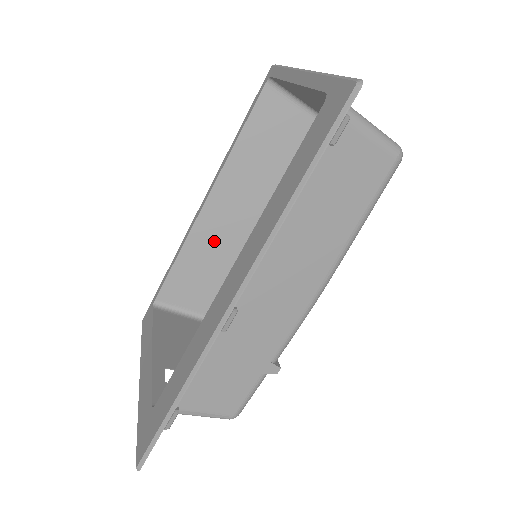
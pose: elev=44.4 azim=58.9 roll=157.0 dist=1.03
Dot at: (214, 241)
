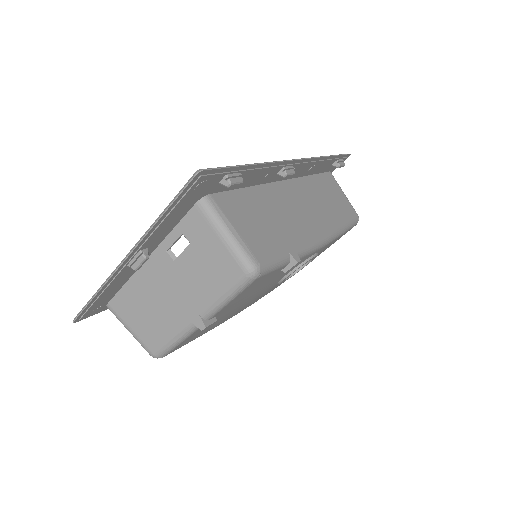
Dot at: occluded
